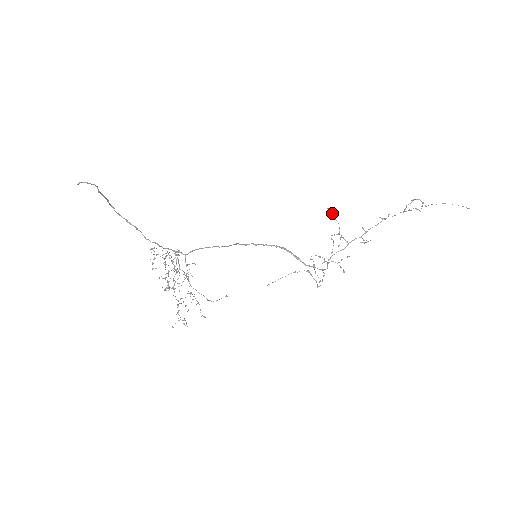
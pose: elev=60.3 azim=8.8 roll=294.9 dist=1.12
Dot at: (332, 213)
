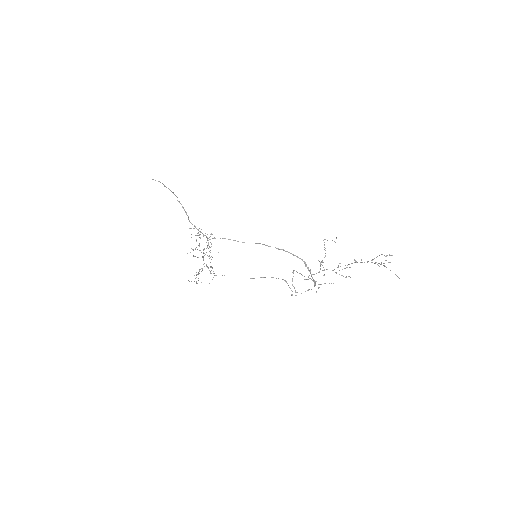
Dot at: occluded
